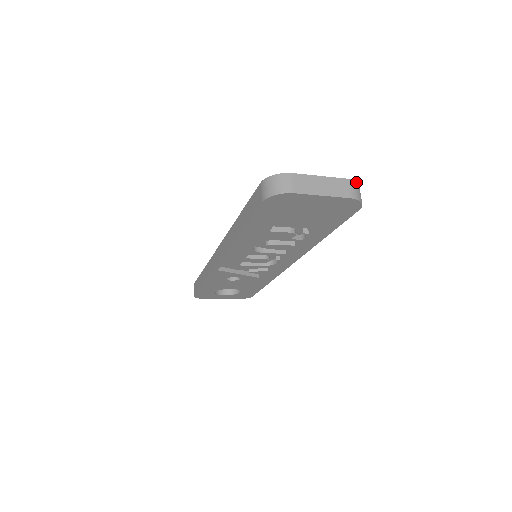
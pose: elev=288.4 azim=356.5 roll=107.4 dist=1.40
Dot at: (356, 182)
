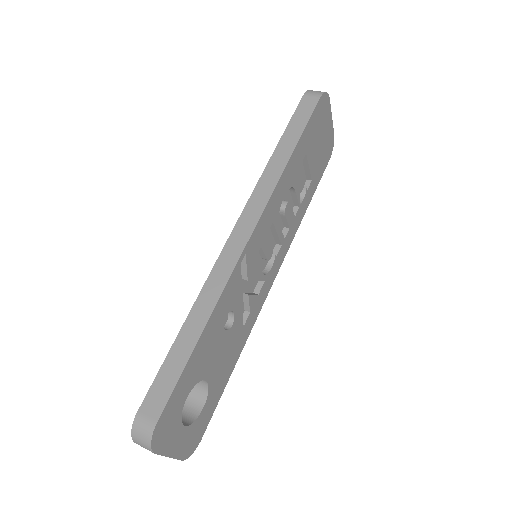
Dot at: occluded
